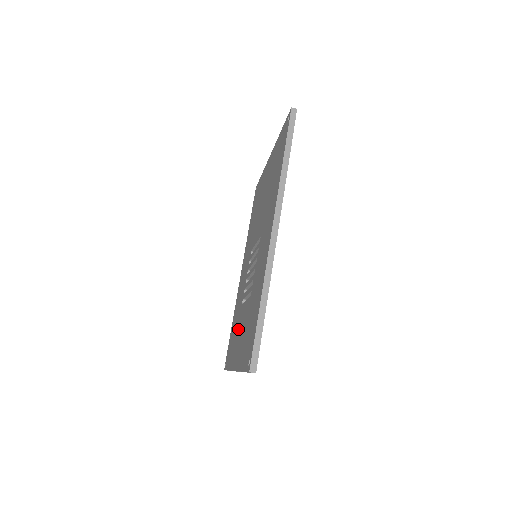
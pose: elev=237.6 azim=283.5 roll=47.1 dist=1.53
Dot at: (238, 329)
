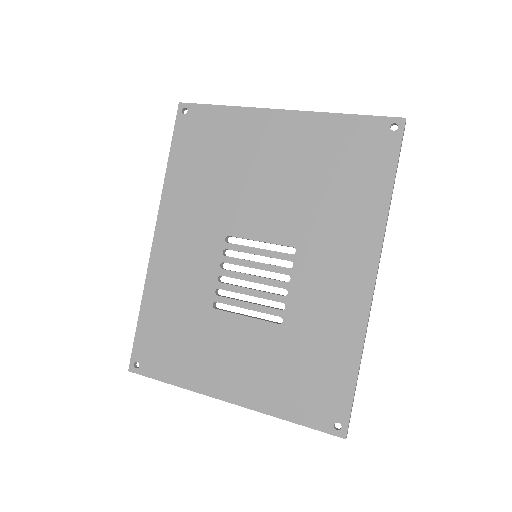
Dot at: (214, 343)
